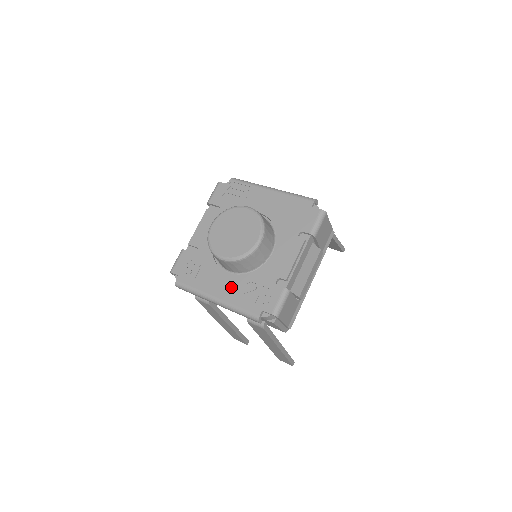
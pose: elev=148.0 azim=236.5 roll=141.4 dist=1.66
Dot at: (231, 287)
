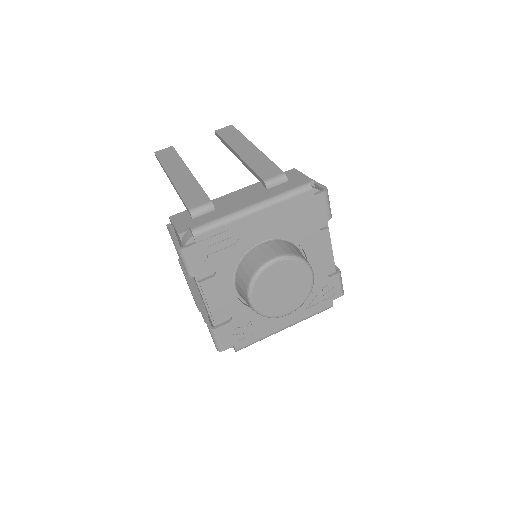
Dot at: occluded
